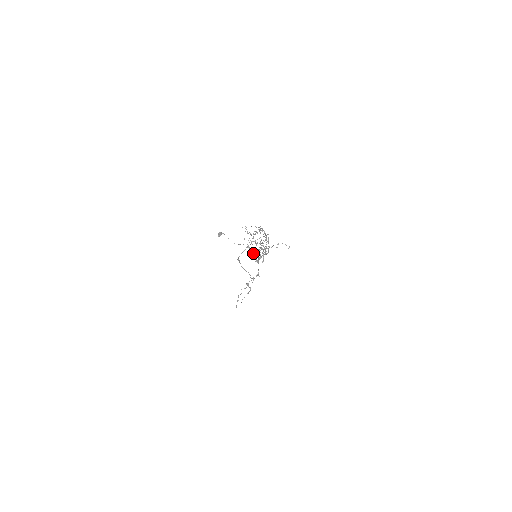
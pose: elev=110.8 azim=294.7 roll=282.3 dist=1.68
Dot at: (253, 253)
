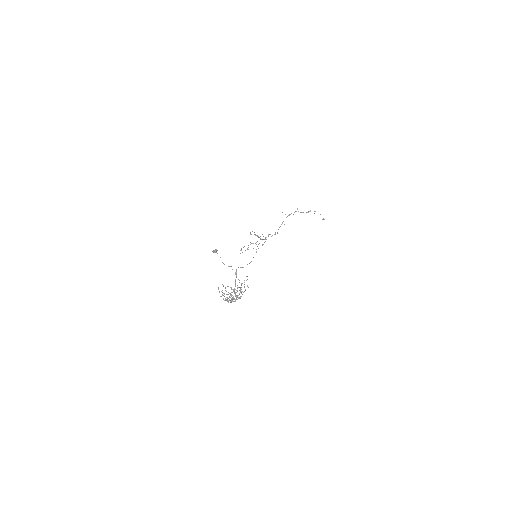
Dot at: occluded
